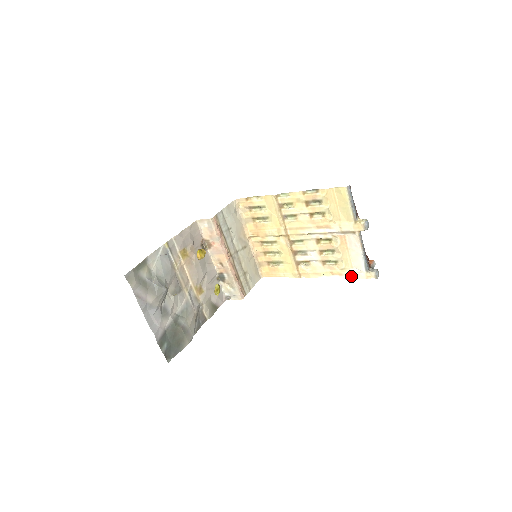
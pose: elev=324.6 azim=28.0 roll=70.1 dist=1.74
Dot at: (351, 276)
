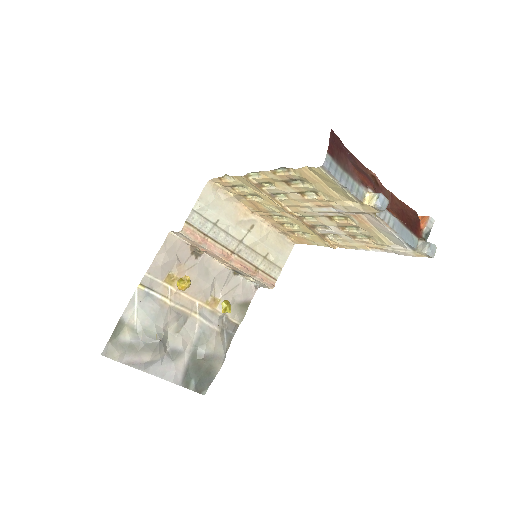
Dot at: (395, 252)
